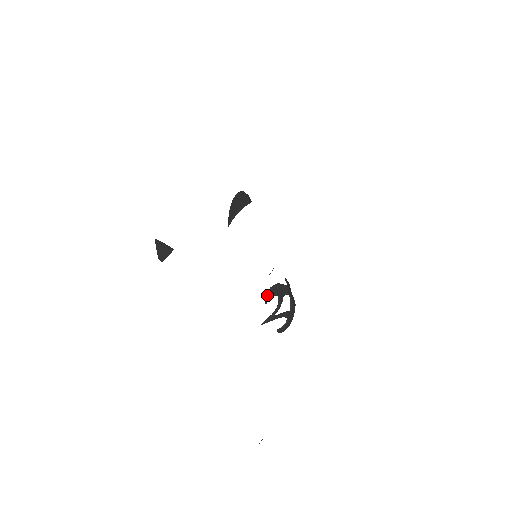
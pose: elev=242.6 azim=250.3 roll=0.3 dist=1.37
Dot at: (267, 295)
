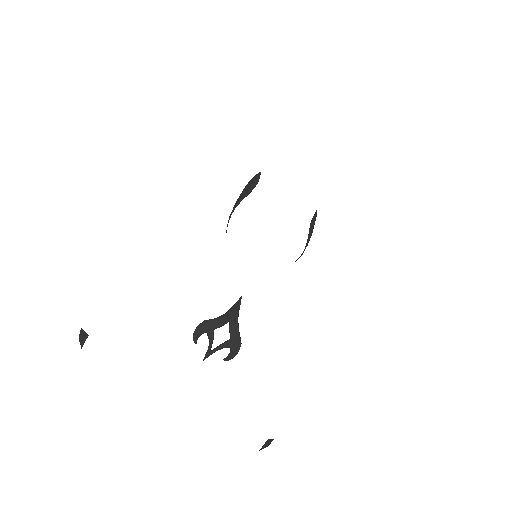
Dot at: (193, 336)
